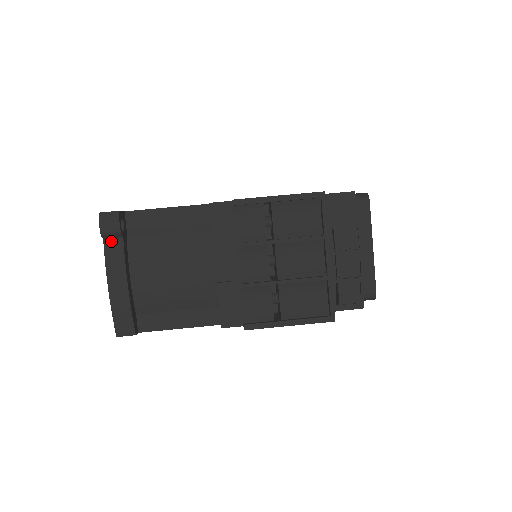
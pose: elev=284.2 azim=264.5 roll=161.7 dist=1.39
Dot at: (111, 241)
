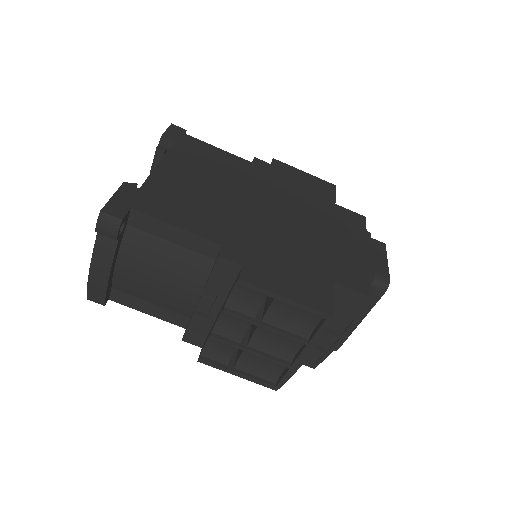
Dot at: (105, 237)
